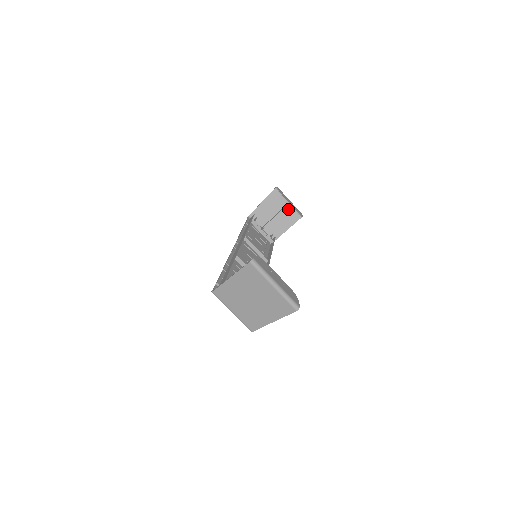
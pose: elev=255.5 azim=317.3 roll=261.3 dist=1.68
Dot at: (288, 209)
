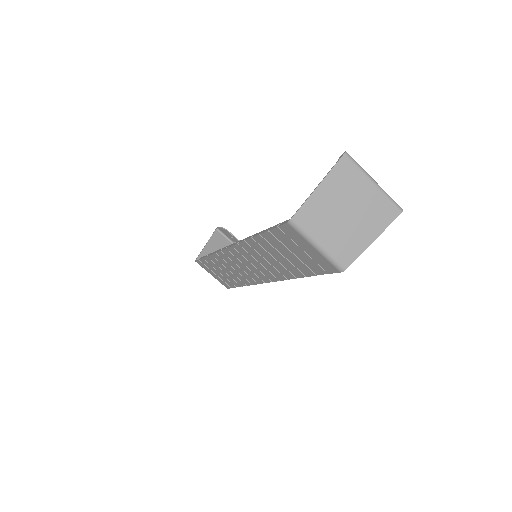
Dot at: occluded
